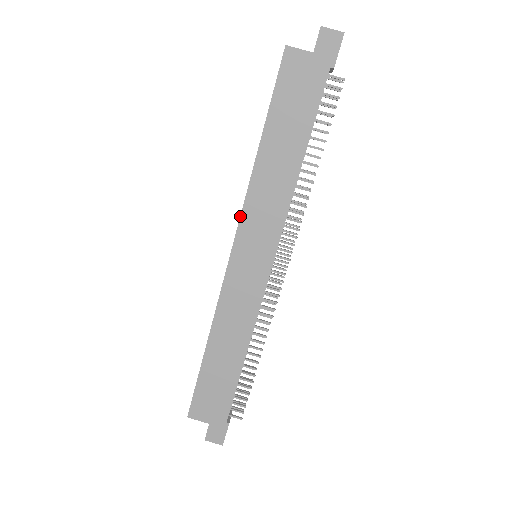
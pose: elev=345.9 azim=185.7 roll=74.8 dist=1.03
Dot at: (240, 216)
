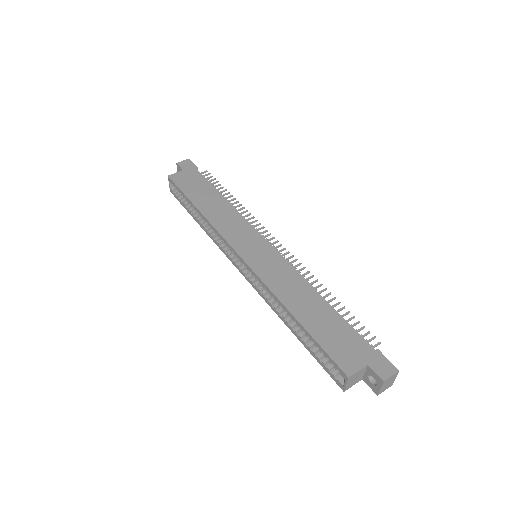
Dot at: (223, 238)
